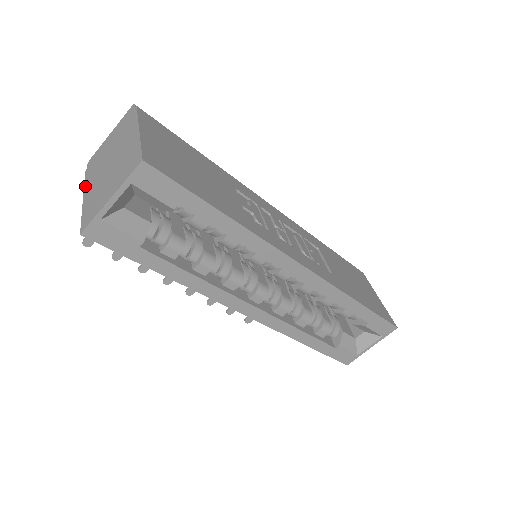
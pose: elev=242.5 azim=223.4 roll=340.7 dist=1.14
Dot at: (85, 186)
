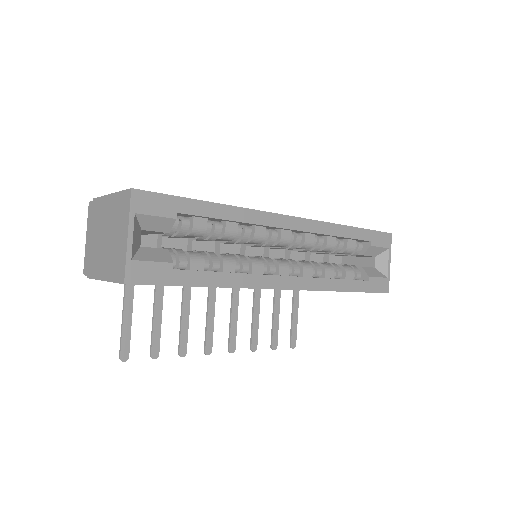
Dot at: (96, 277)
